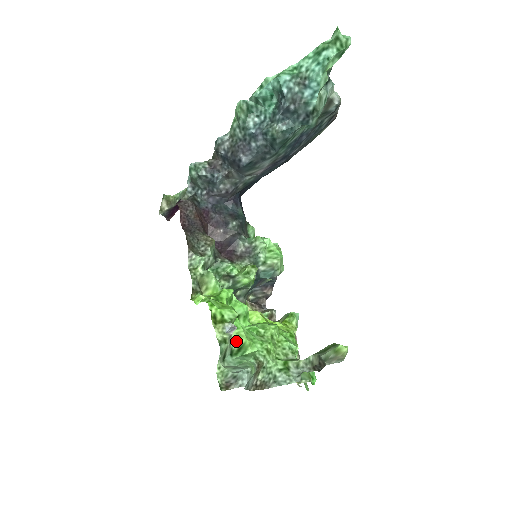
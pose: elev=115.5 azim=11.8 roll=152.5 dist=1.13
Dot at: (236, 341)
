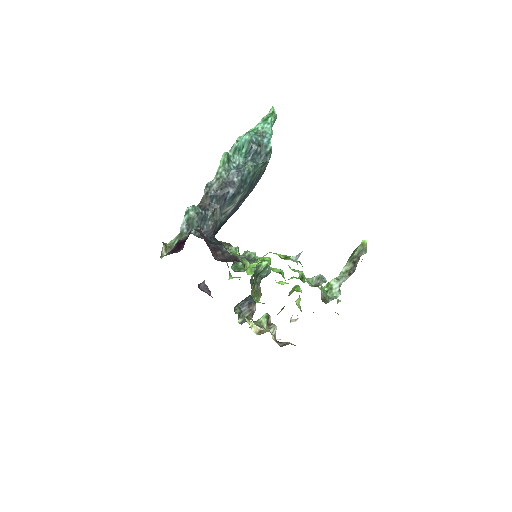
Dot at: (298, 272)
